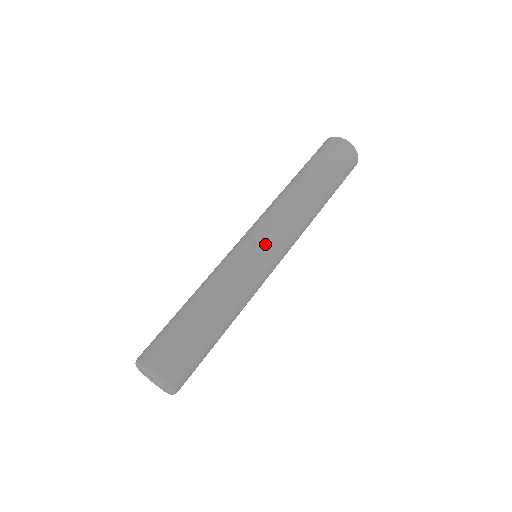
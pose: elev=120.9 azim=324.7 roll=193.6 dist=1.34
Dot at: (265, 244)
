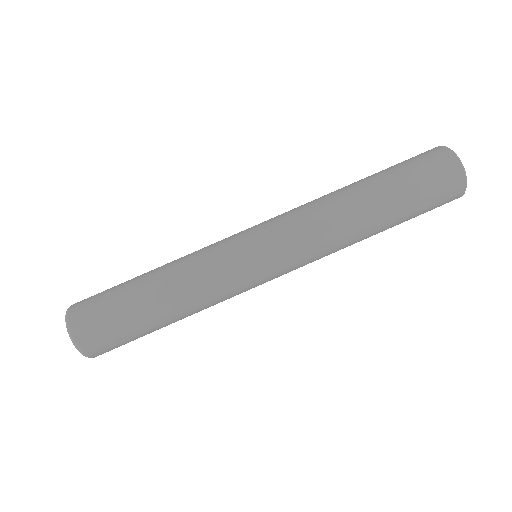
Dot at: (260, 245)
